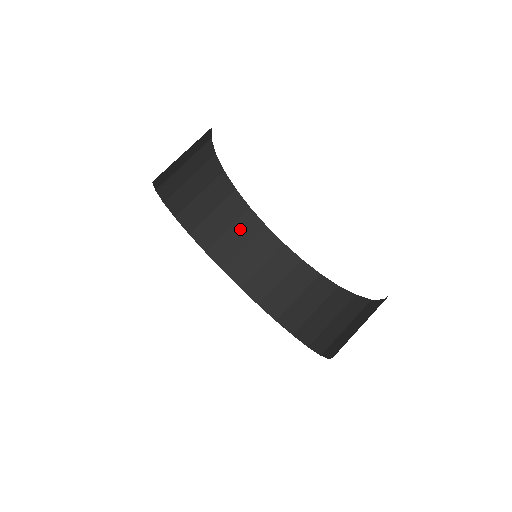
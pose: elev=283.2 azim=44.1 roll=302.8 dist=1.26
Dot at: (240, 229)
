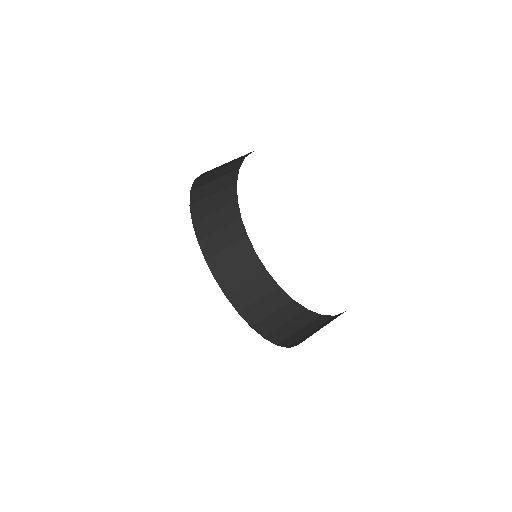
Dot at: (246, 269)
